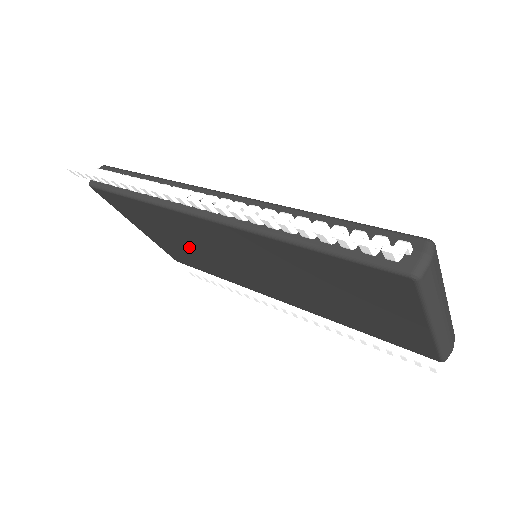
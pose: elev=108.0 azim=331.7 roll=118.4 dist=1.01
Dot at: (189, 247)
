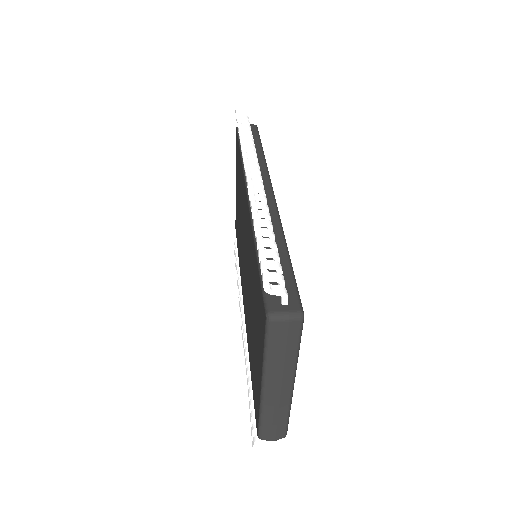
Dot at: occluded
